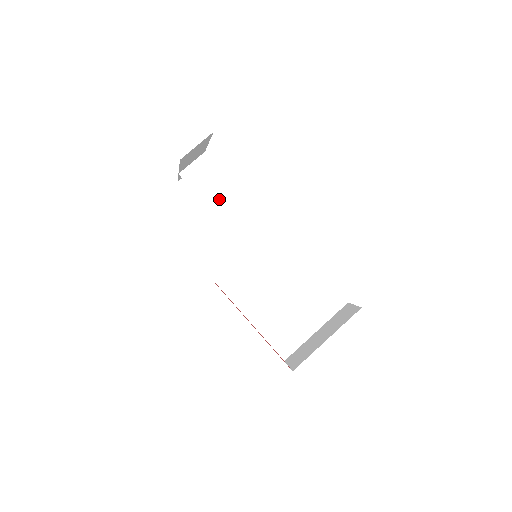
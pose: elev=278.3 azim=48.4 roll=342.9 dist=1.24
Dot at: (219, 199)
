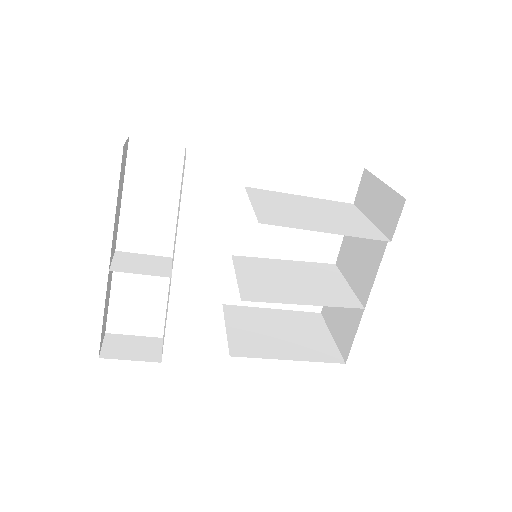
Dot at: (169, 269)
